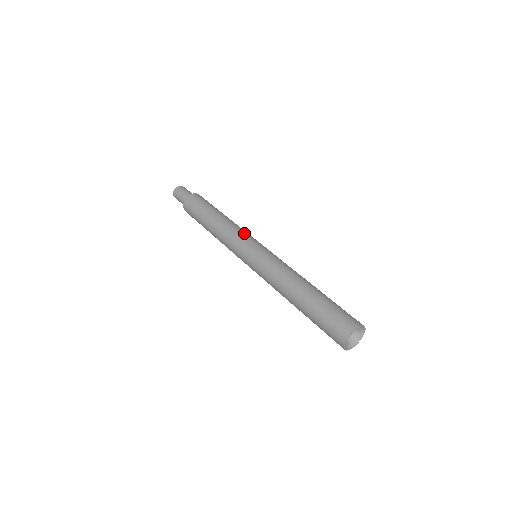
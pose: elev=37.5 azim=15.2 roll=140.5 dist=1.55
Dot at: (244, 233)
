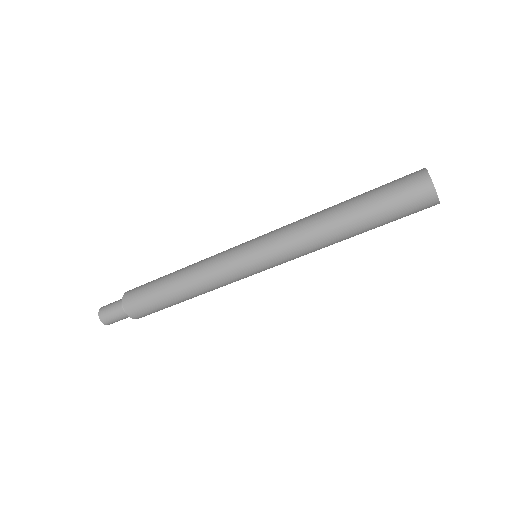
Dot at: occluded
